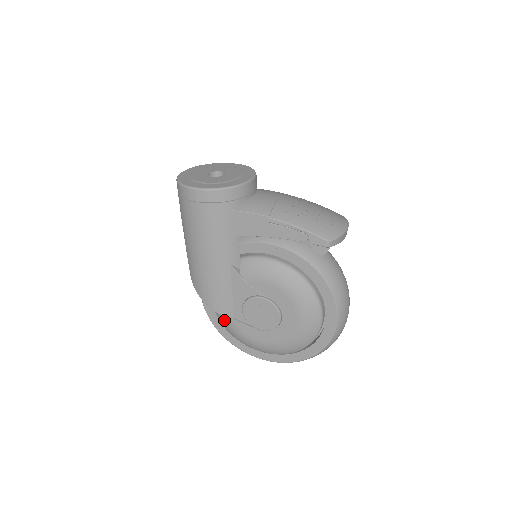
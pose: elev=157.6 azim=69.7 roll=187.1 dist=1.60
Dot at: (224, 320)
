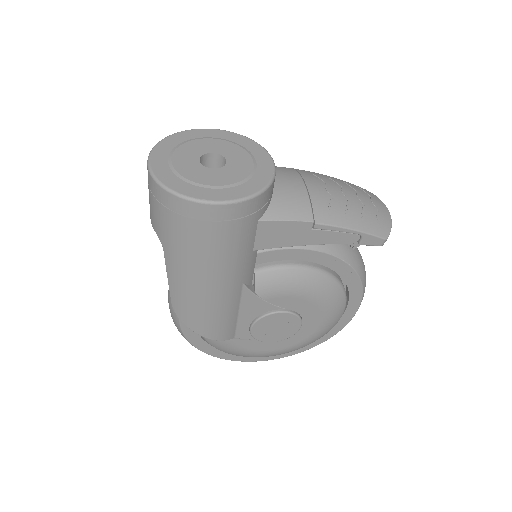
Dot at: (218, 342)
